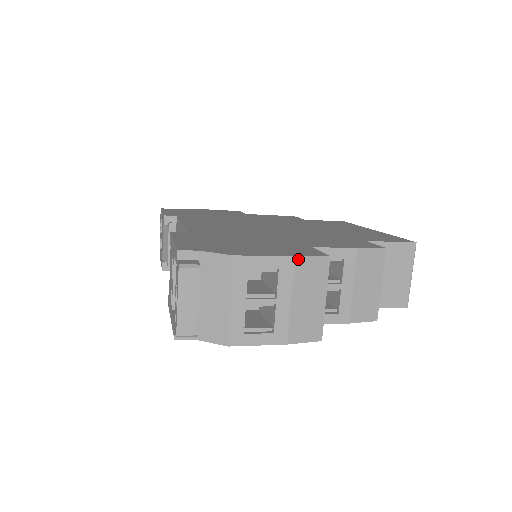
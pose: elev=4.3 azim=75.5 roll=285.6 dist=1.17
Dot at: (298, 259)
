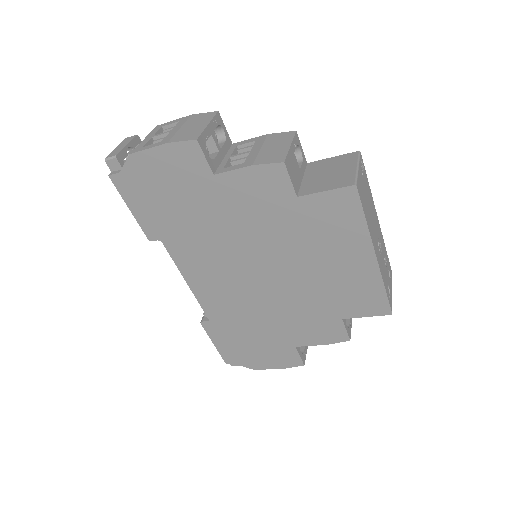
Dot at: (194, 115)
